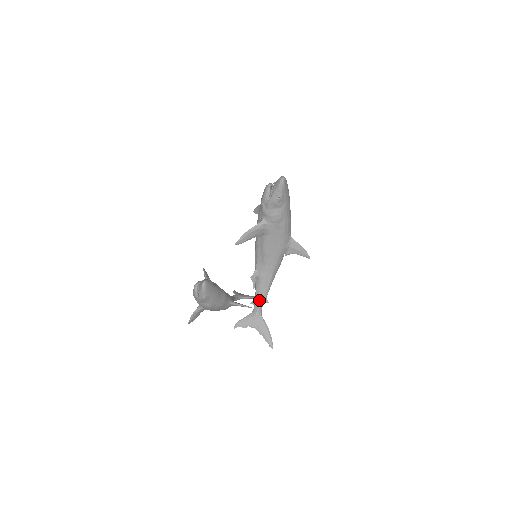
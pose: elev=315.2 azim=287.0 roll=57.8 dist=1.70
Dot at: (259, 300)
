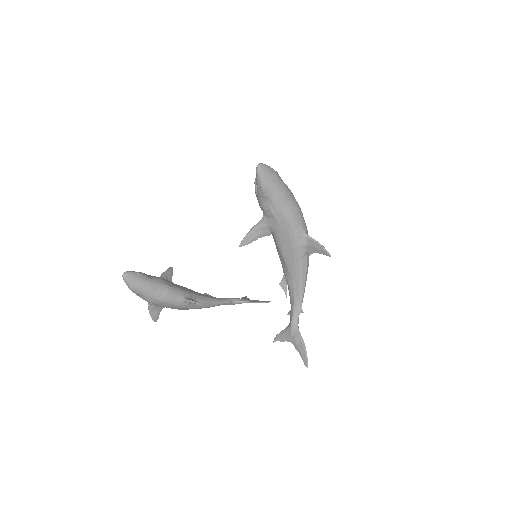
Dot at: (292, 310)
